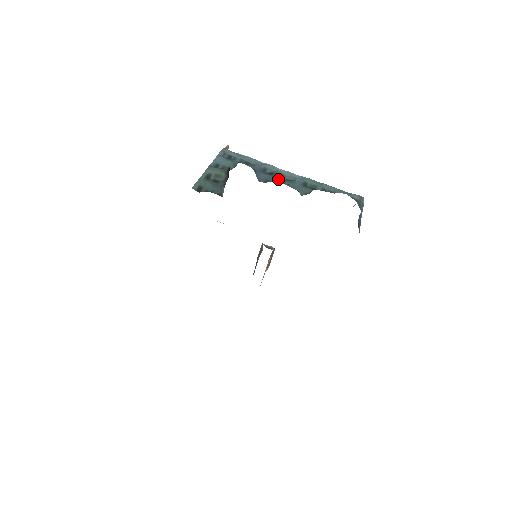
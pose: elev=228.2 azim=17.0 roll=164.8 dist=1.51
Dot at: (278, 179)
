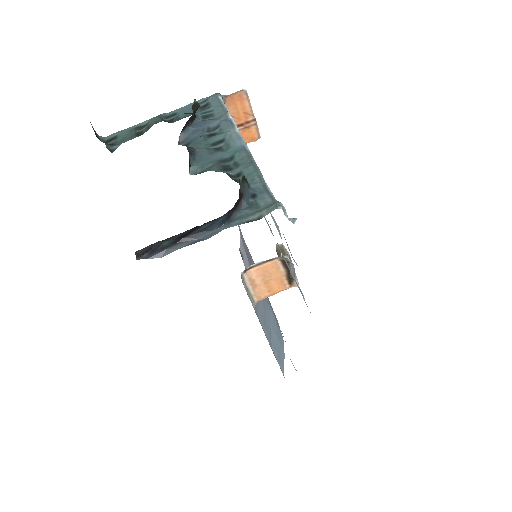
Dot at: (203, 144)
